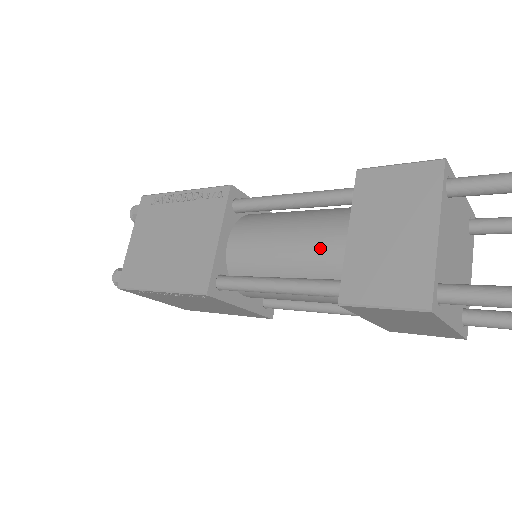
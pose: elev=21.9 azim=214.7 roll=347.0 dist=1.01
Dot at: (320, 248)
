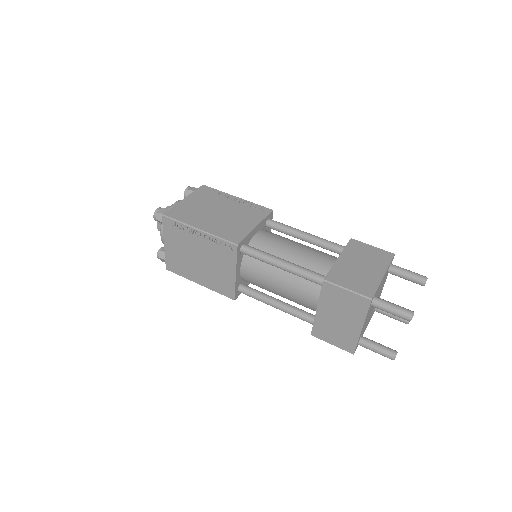
Dot at: (316, 259)
